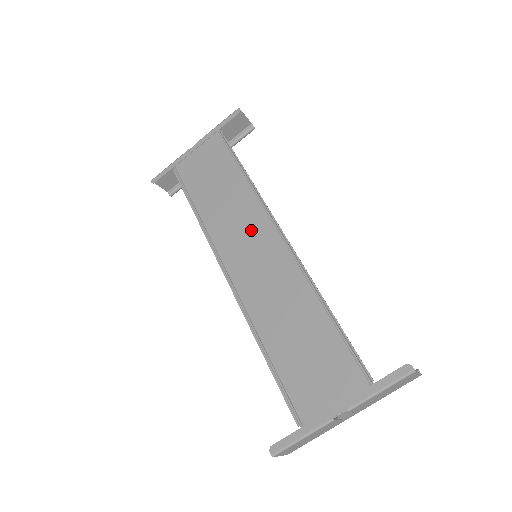
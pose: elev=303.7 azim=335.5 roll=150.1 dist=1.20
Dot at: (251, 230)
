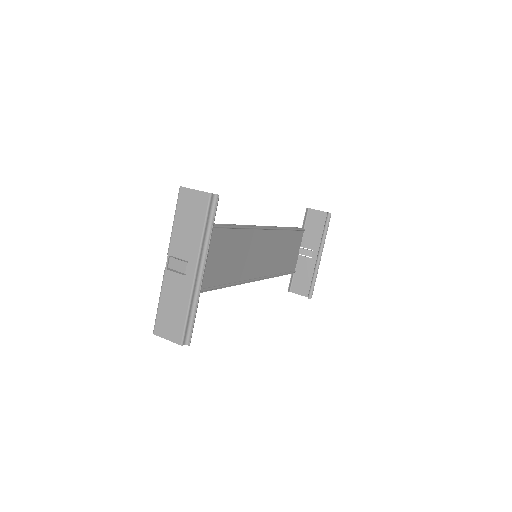
Dot at: (261, 246)
